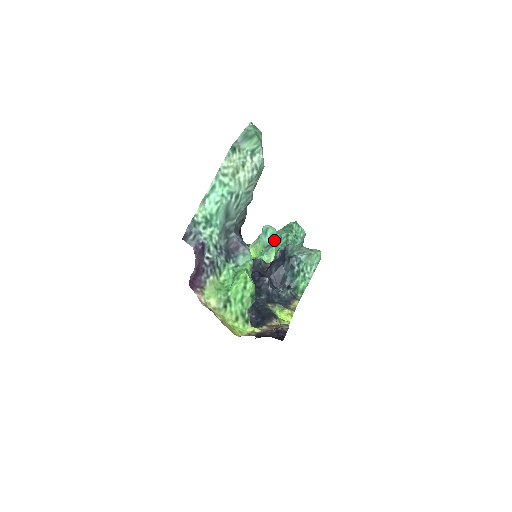
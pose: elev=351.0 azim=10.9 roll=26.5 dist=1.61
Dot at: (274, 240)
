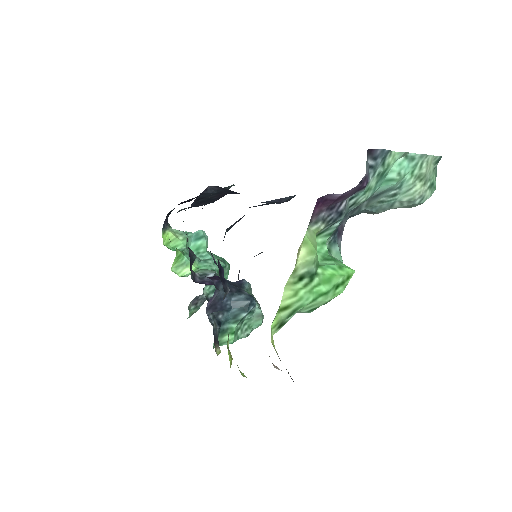
Dot at: (199, 254)
